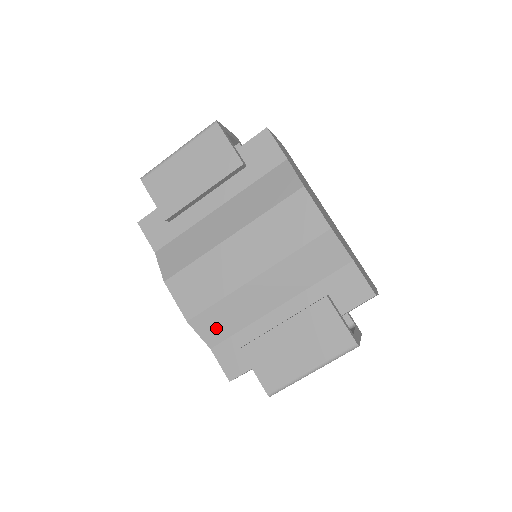
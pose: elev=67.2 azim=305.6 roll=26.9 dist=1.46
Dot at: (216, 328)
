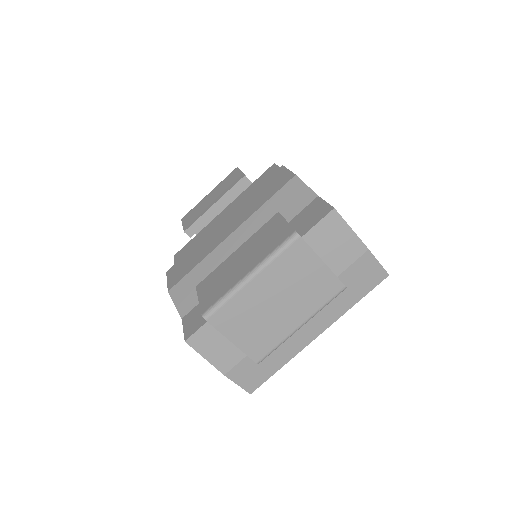
Dot at: (191, 294)
